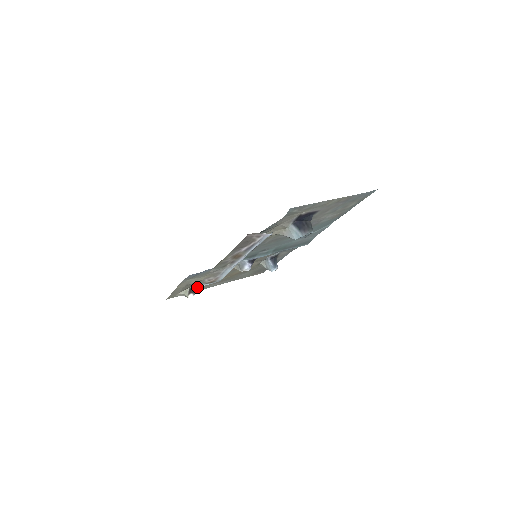
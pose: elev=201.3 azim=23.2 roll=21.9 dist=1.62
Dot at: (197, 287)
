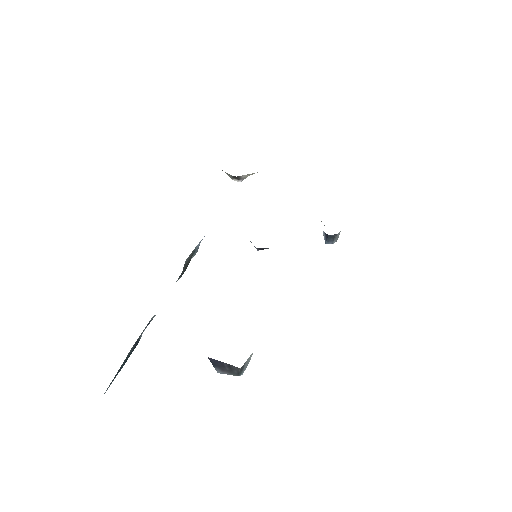
Dot at: occluded
